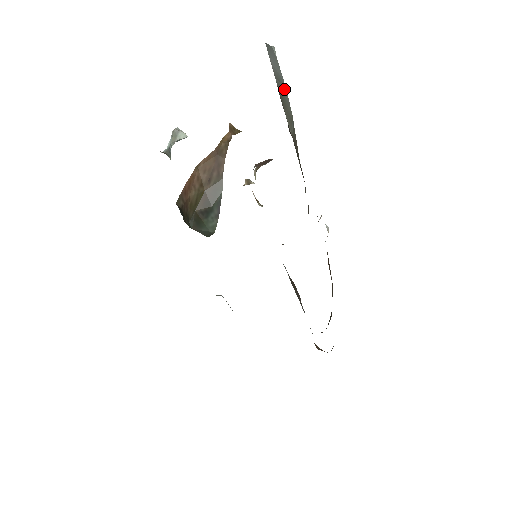
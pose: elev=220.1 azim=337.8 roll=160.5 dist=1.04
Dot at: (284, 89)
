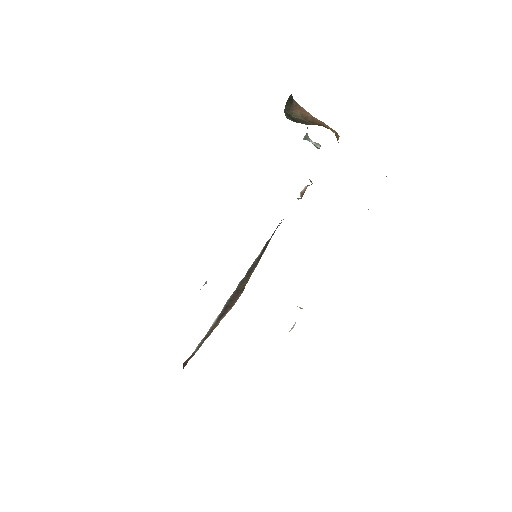
Dot at: occluded
